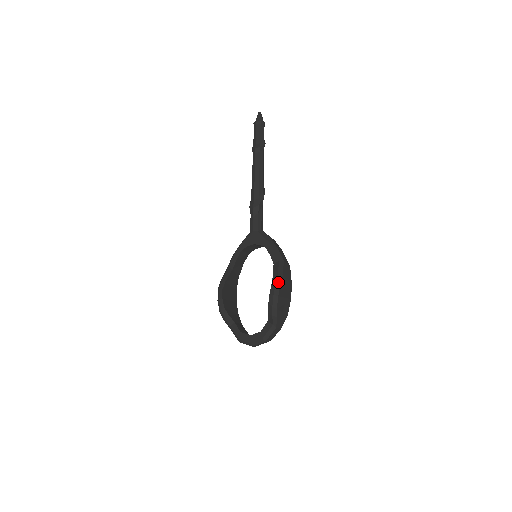
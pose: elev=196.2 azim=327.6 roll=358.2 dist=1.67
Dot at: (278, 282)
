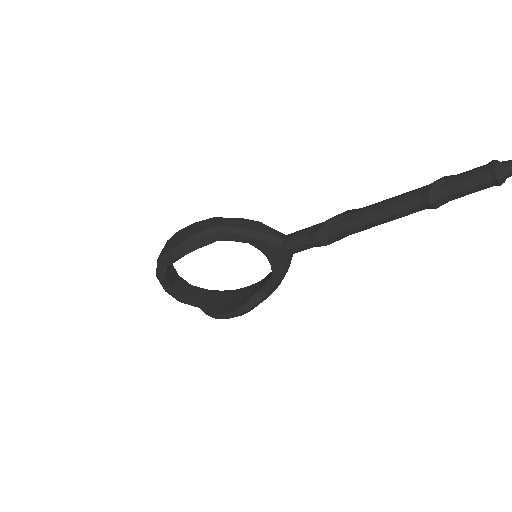
Dot at: (241, 315)
